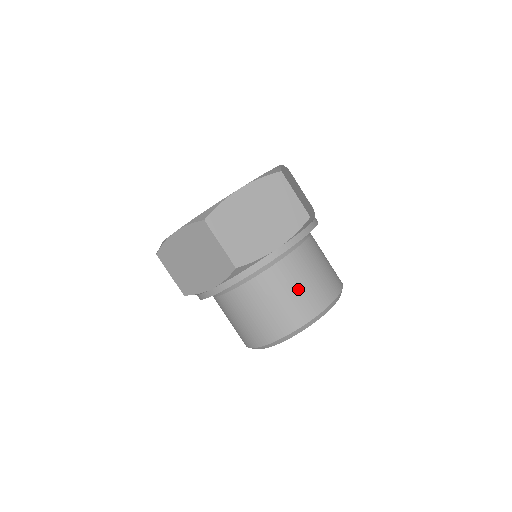
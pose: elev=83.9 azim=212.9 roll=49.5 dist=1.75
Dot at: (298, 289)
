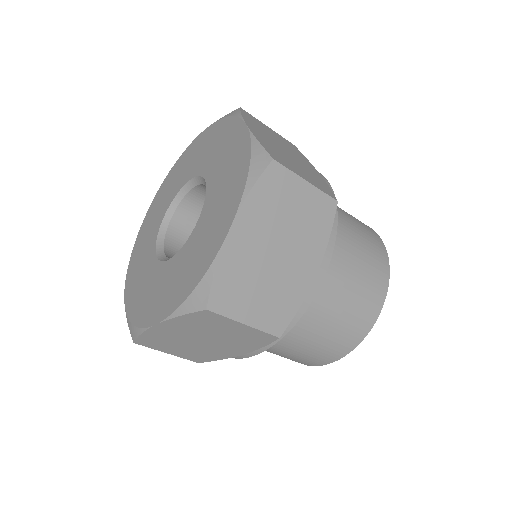
Dot at: (351, 295)
